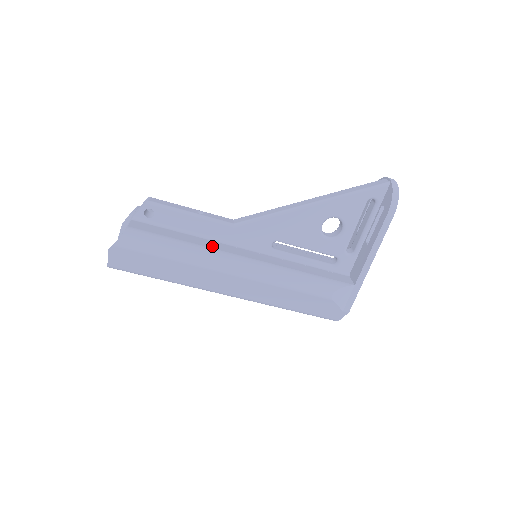
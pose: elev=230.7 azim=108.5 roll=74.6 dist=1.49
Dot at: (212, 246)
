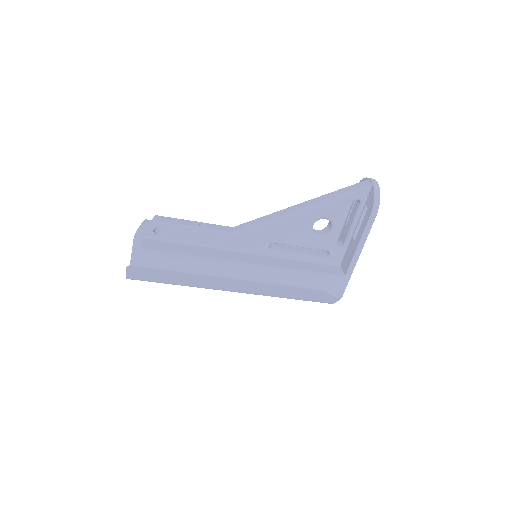
Dot at: (216, 255)
